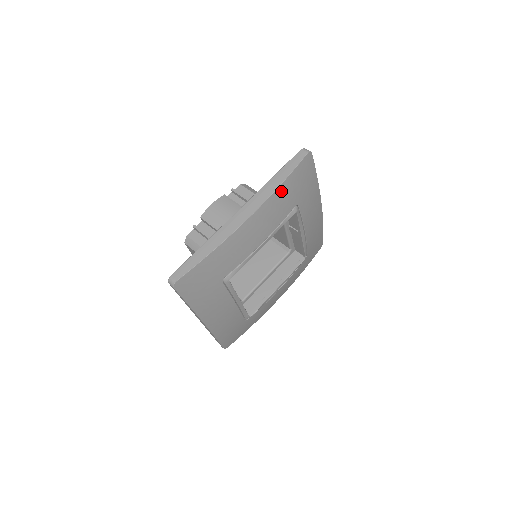
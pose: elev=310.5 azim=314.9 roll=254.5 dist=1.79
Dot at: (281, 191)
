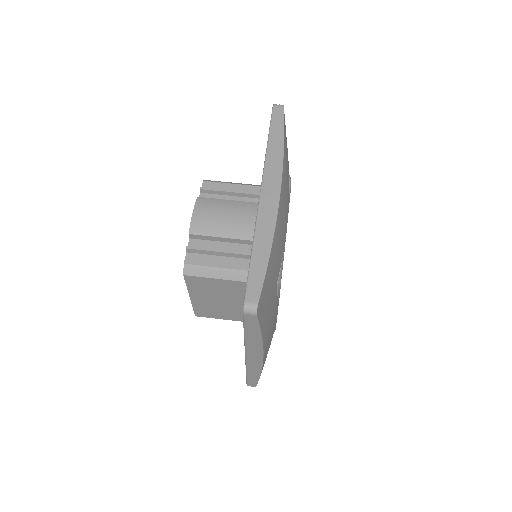
Dot at: (285, 155)
